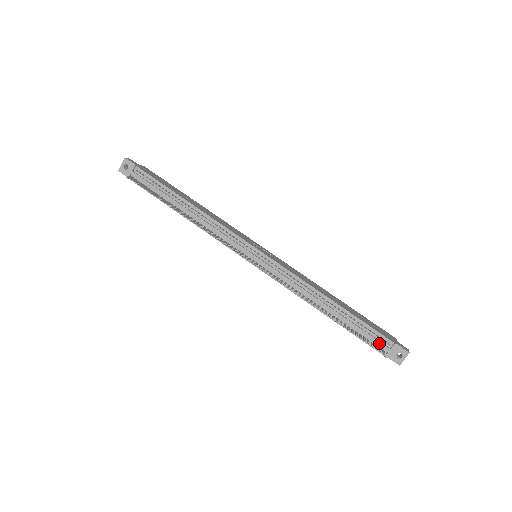
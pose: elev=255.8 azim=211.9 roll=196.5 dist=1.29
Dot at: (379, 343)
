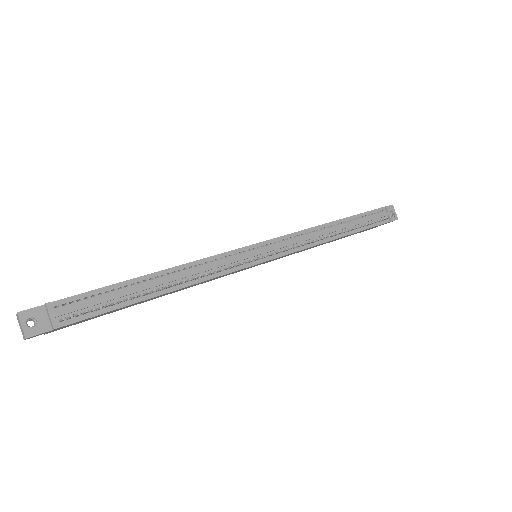
Dot at: (381, 216)
